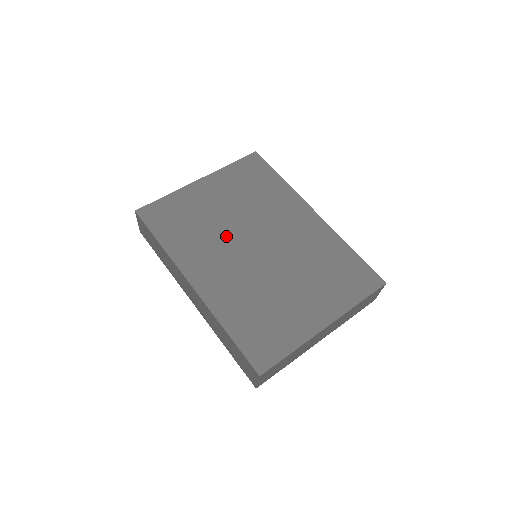
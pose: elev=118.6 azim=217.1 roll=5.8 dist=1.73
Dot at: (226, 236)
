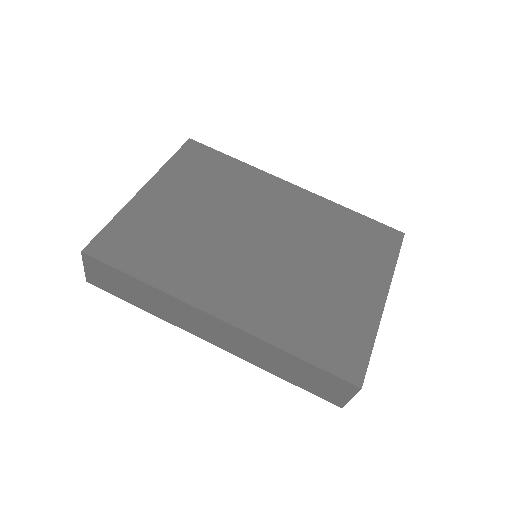
Dot at: (218, 243)
